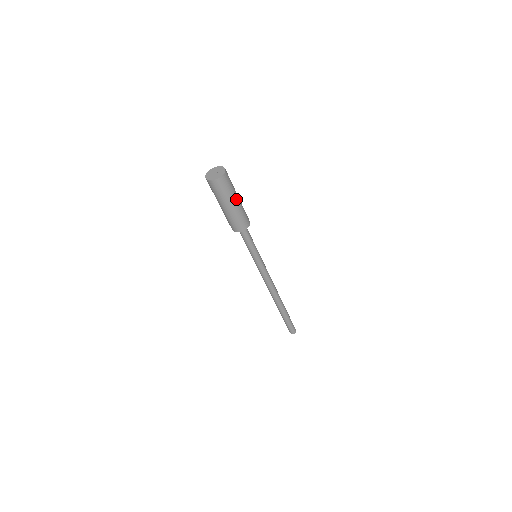
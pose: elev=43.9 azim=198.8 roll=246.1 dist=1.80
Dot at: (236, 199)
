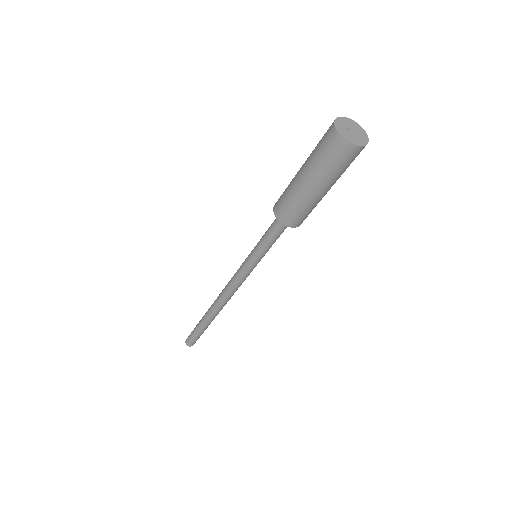
Dot at: occluded
